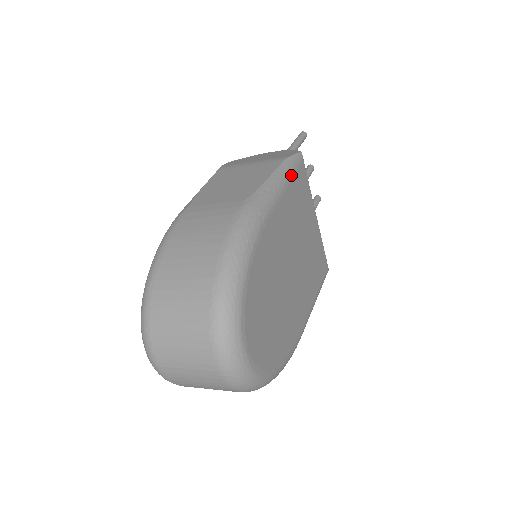
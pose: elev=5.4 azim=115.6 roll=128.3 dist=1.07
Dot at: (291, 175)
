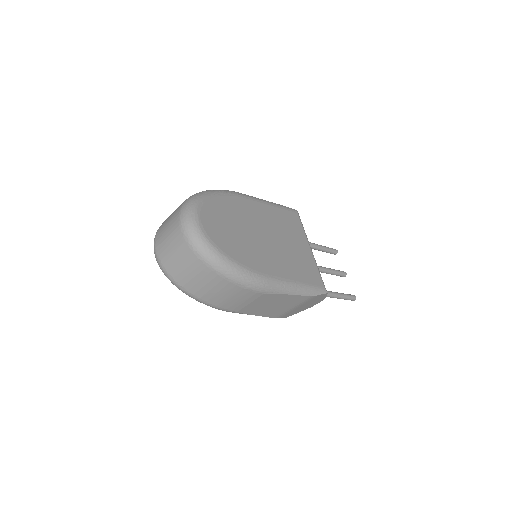
Dot at: (279, 207)
